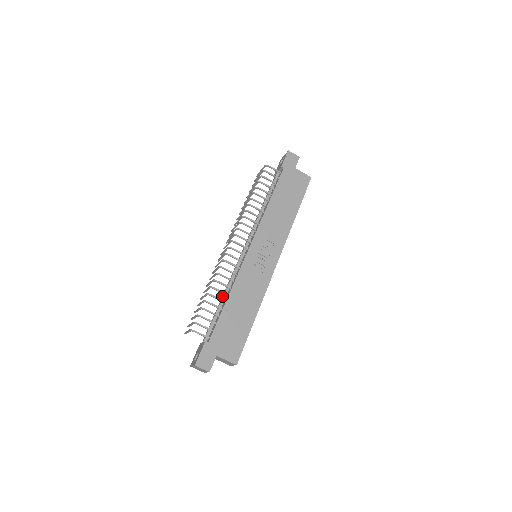
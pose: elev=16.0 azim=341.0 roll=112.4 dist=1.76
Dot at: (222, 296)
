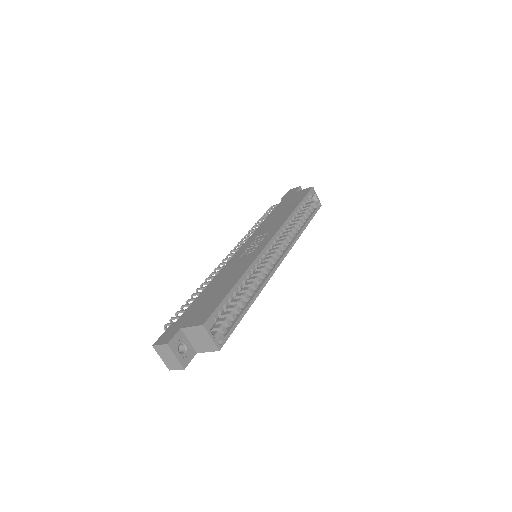
Dot at: occluded
